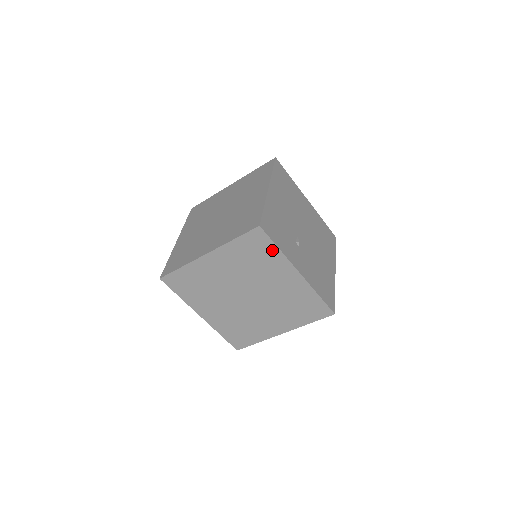
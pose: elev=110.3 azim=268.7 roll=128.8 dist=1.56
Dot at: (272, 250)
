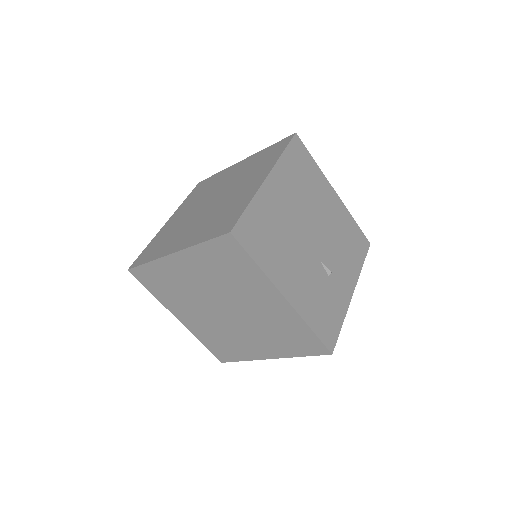
Dot at: occluded
